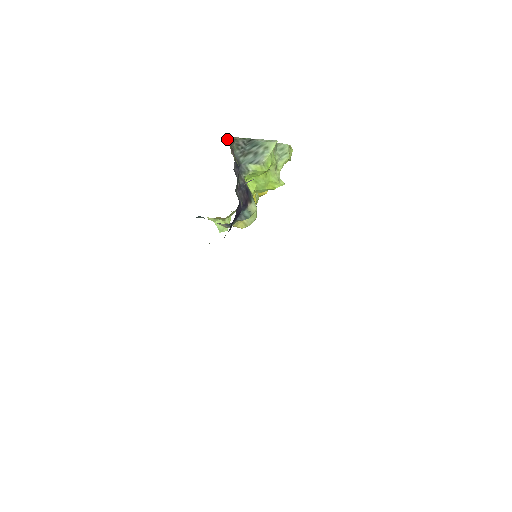
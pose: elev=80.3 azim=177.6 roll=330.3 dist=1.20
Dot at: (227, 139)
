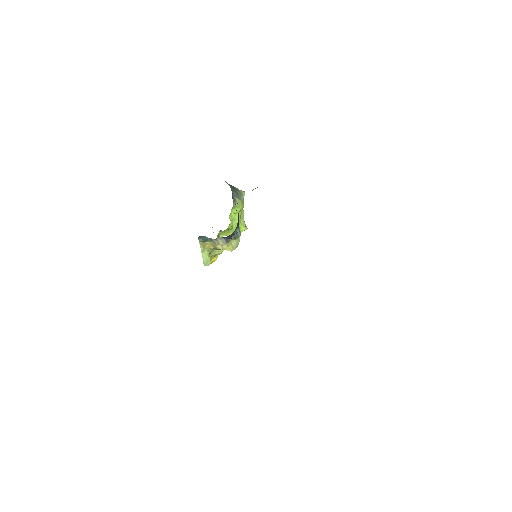
Dot at: occluded
